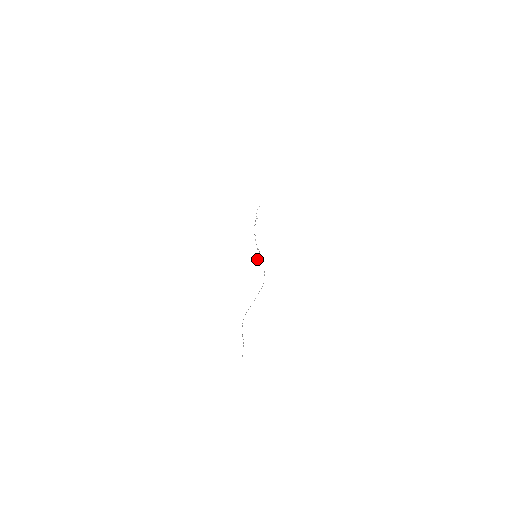
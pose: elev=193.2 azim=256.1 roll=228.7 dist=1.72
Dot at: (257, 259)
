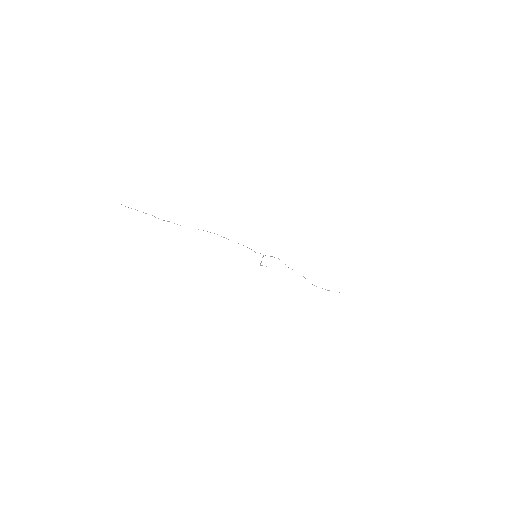
Dot at: (260, 264)
